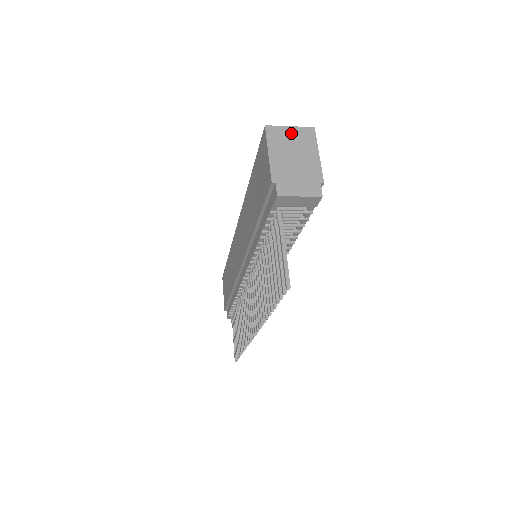
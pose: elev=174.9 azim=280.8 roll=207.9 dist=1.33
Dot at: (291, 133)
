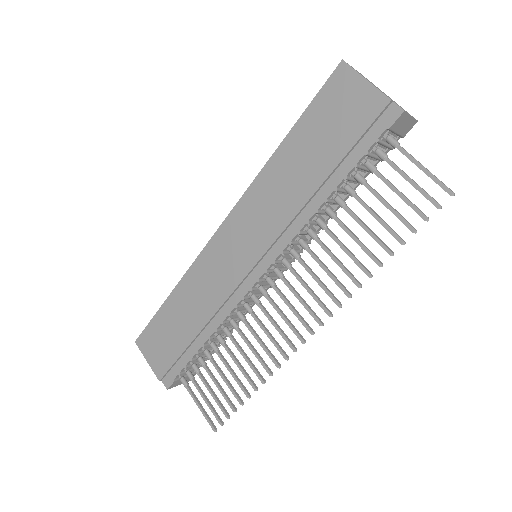
Dot at: occluded
